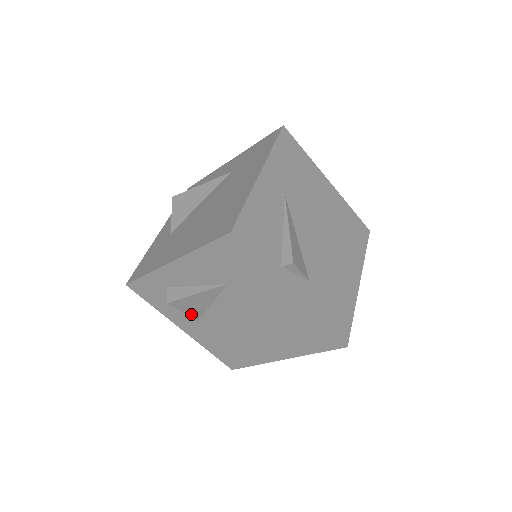
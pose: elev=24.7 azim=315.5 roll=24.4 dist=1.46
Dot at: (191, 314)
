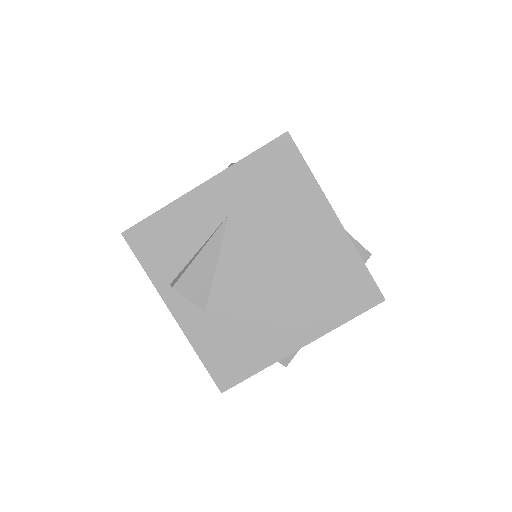
Dot at: occluded
